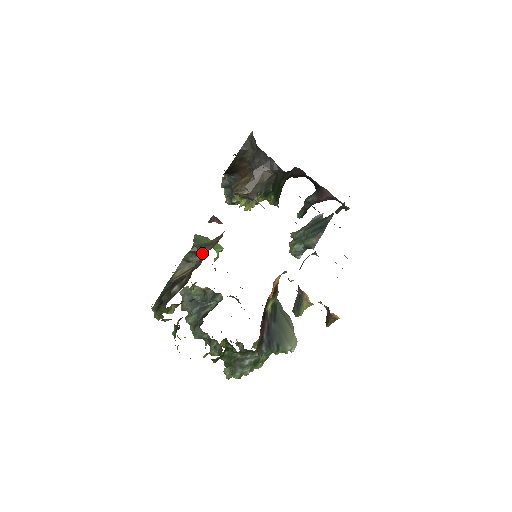
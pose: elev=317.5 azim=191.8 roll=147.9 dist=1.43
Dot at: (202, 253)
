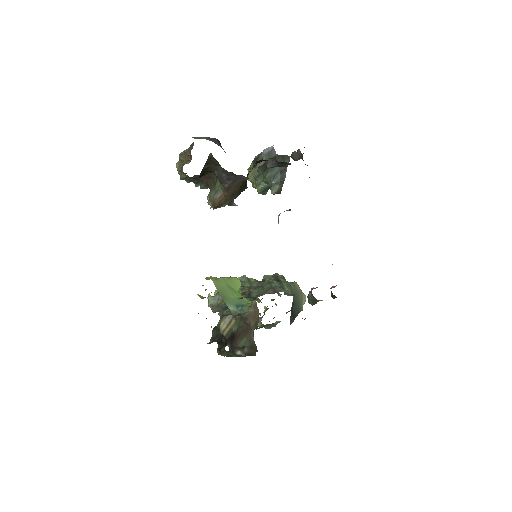
Dot at: (245, 321)
